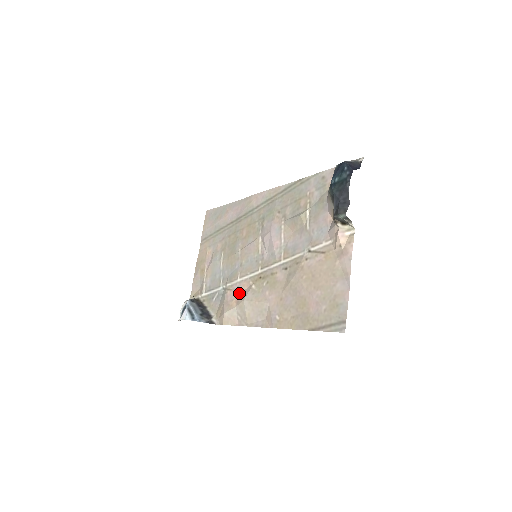
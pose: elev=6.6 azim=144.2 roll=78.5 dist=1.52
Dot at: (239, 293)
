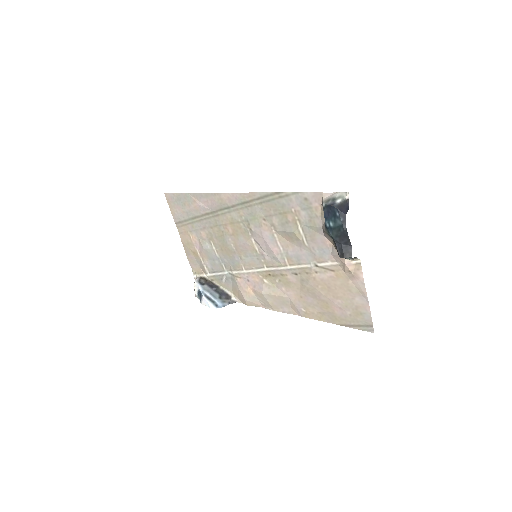
Dot at: (251, 283)
